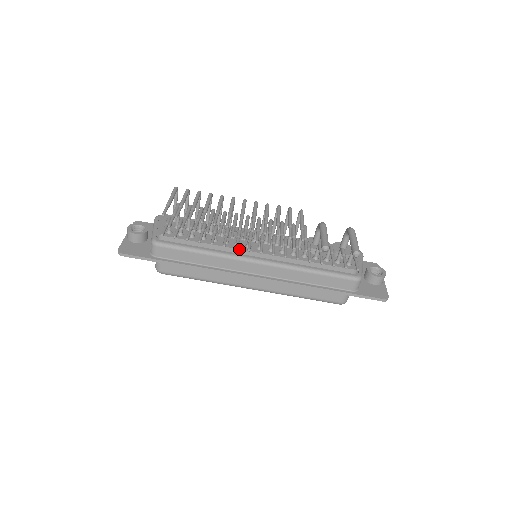
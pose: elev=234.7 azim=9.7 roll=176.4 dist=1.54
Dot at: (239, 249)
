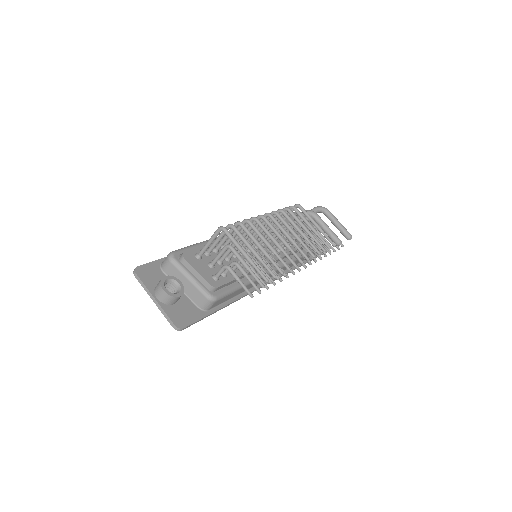
Dot at: occluded
